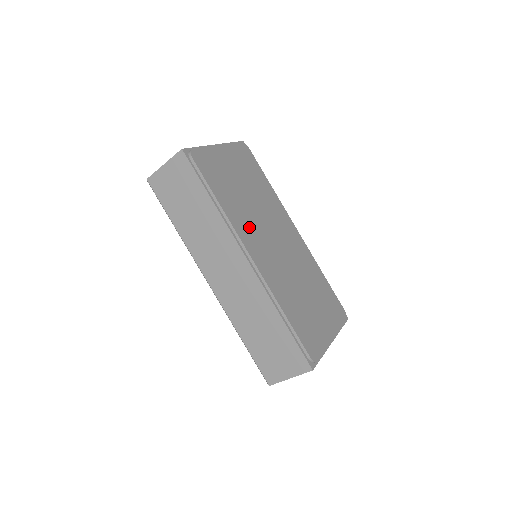
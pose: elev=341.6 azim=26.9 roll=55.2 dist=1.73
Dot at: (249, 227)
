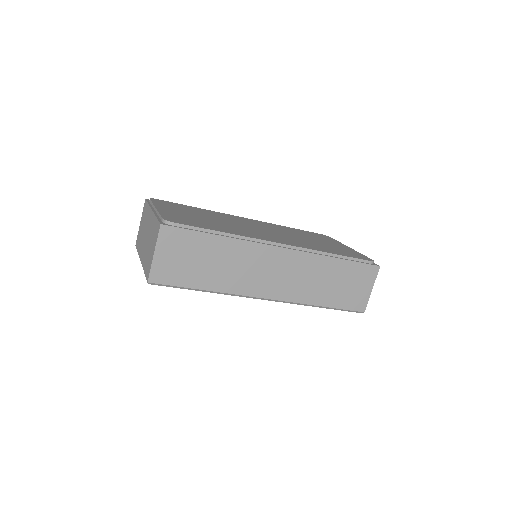
Dot at: (249, 232)
